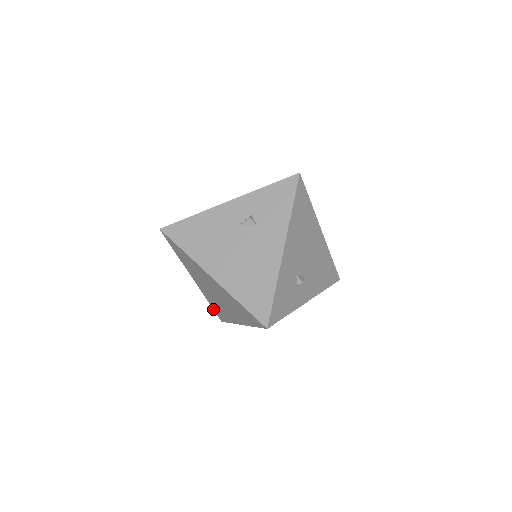
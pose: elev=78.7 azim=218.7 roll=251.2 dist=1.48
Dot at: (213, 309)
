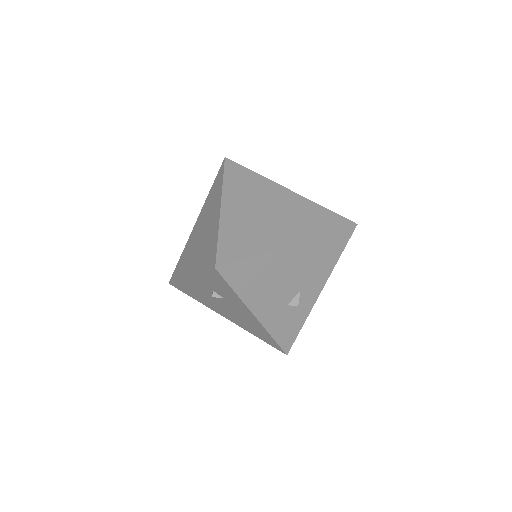
Dot at: occluded
